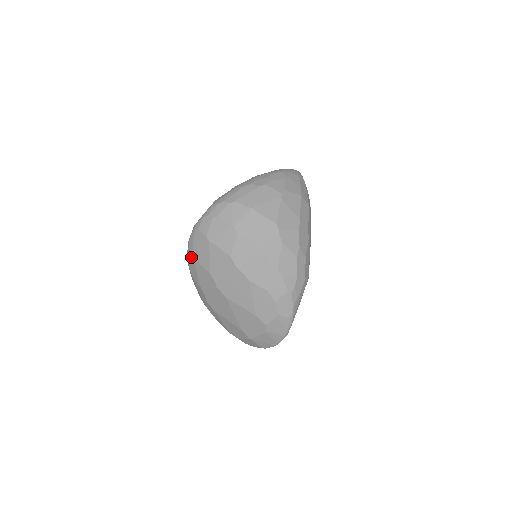
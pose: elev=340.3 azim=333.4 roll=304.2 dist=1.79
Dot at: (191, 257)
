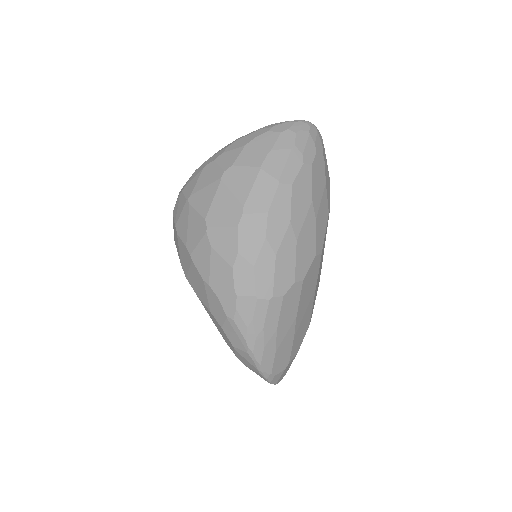
Dot at: occluded
